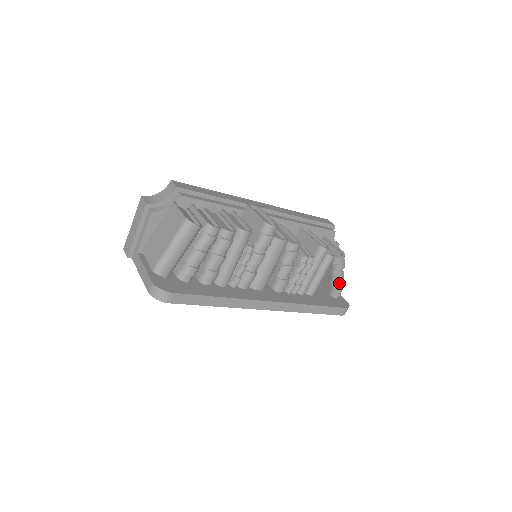
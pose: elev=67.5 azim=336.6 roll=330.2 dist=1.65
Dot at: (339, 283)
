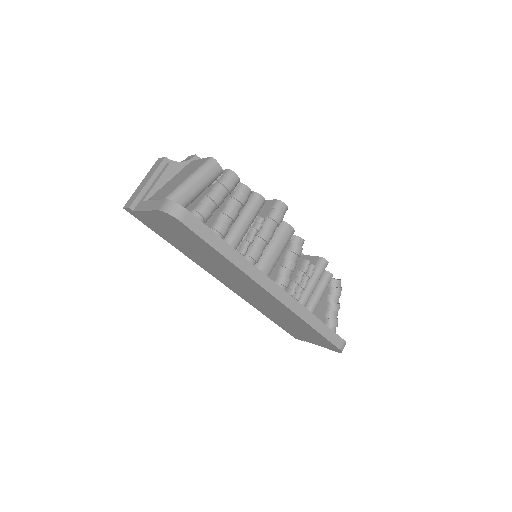
Dot at: (335, 315)
